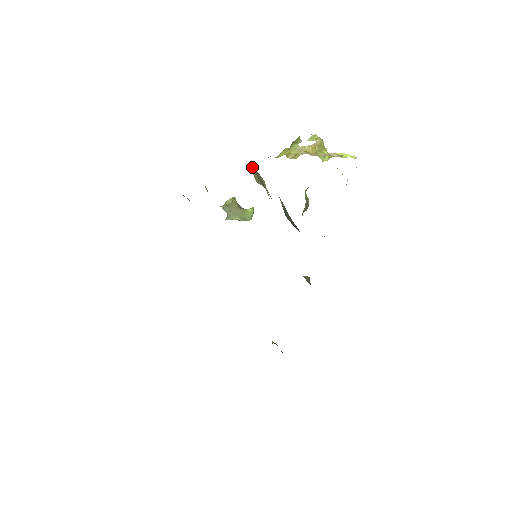
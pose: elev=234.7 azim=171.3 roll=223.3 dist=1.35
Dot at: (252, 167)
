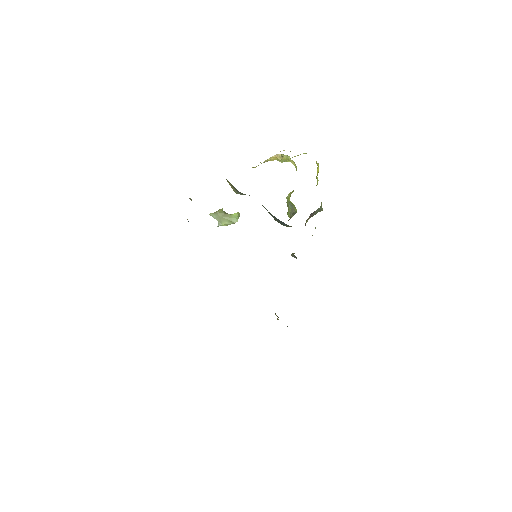
Dot at: (228, 182)
